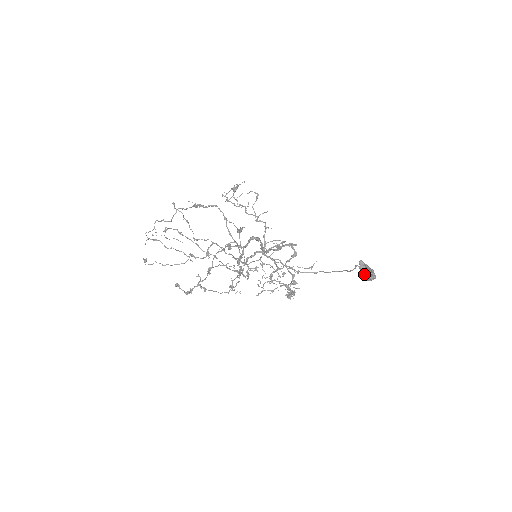
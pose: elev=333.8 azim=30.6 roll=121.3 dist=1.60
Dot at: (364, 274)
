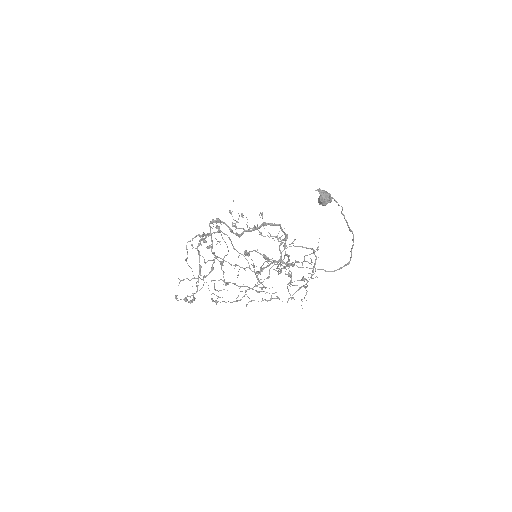
Dot at: (319, 200)
